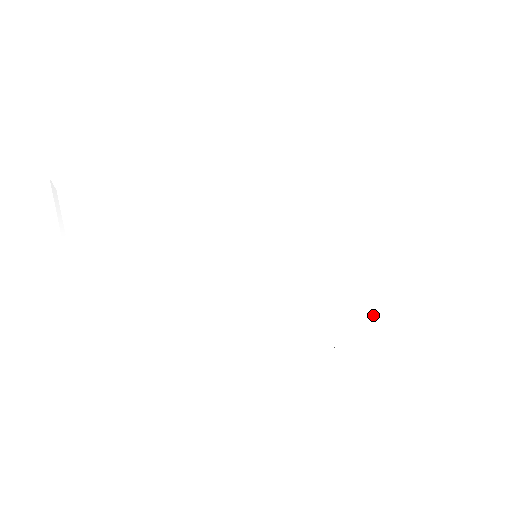
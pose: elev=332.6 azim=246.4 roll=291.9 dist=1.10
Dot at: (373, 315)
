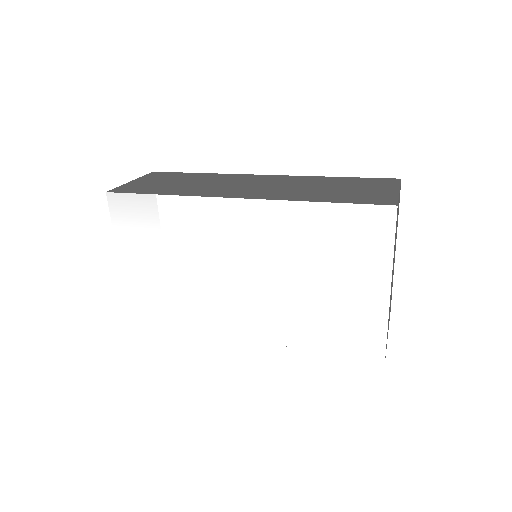
Dot at: (317, 337)
